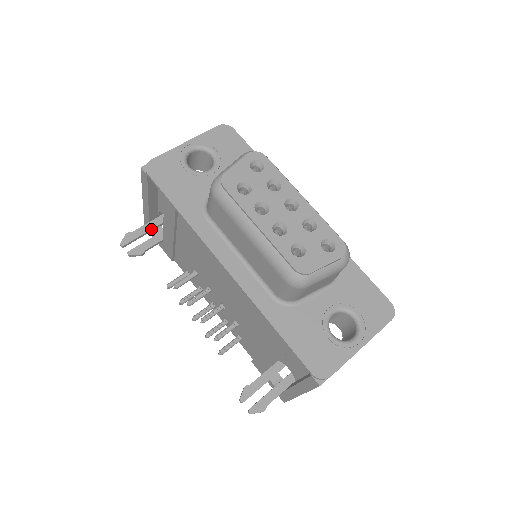
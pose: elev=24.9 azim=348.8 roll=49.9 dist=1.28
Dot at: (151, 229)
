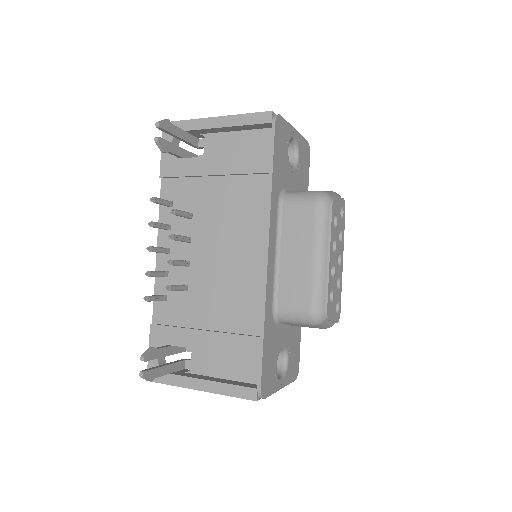
Dot at: (183, 138)
